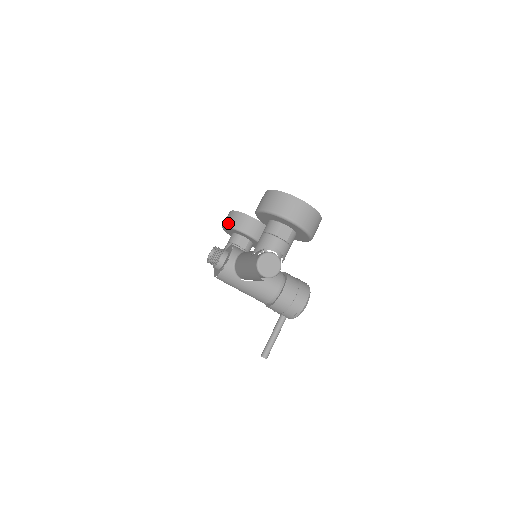
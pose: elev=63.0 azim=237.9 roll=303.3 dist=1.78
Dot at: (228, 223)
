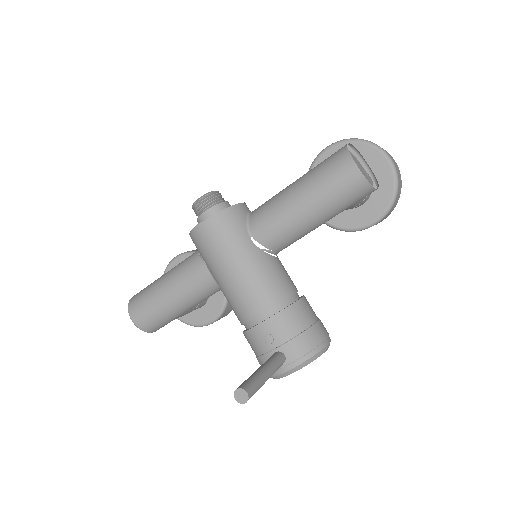
Dot at: occluded
